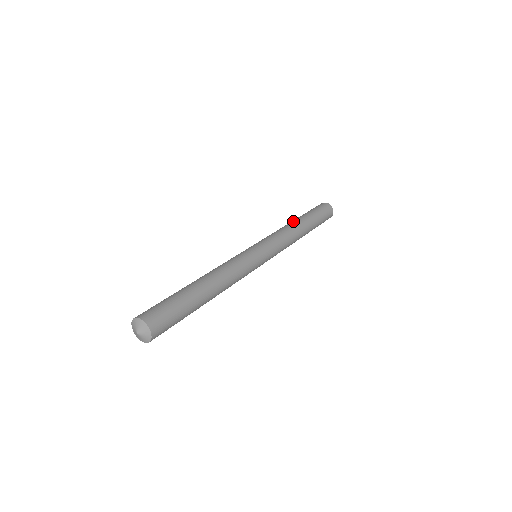
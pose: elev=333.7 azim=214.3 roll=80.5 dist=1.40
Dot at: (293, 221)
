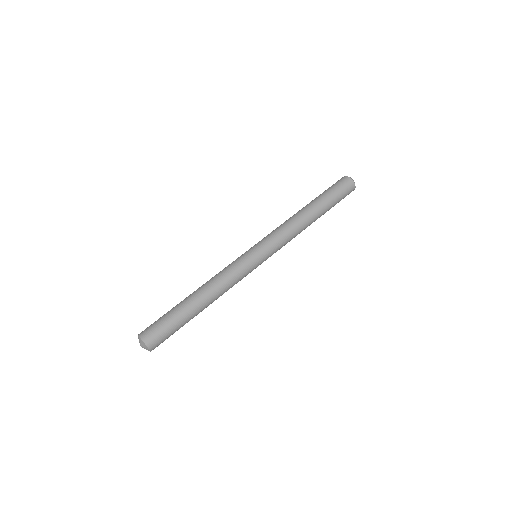
Dot at: (302, 210)
